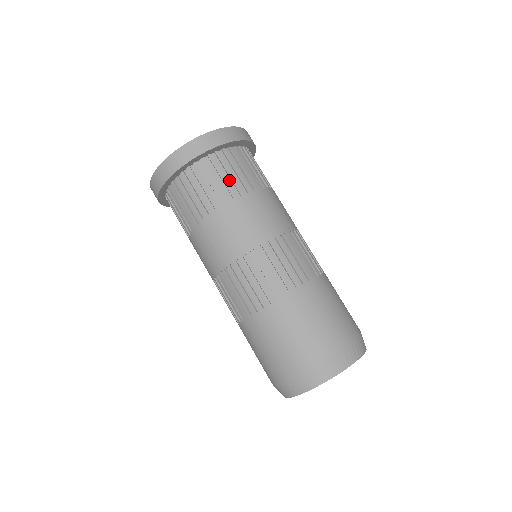
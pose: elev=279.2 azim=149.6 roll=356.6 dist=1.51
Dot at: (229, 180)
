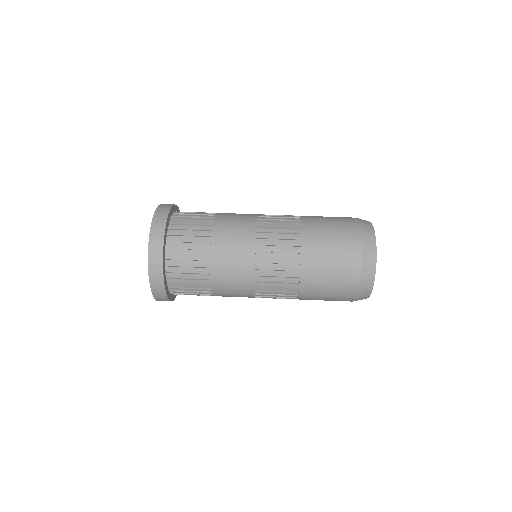
Dot at: (196, 222)
